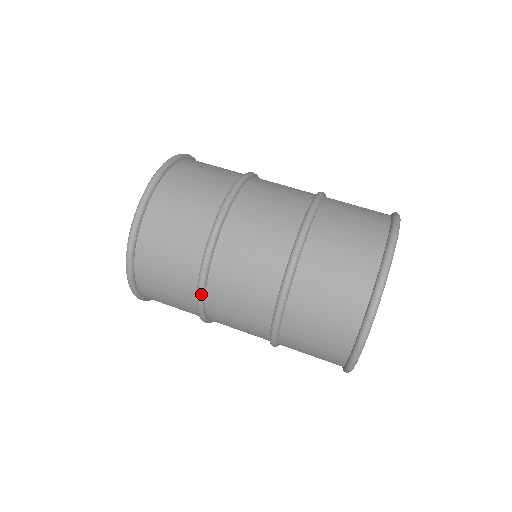
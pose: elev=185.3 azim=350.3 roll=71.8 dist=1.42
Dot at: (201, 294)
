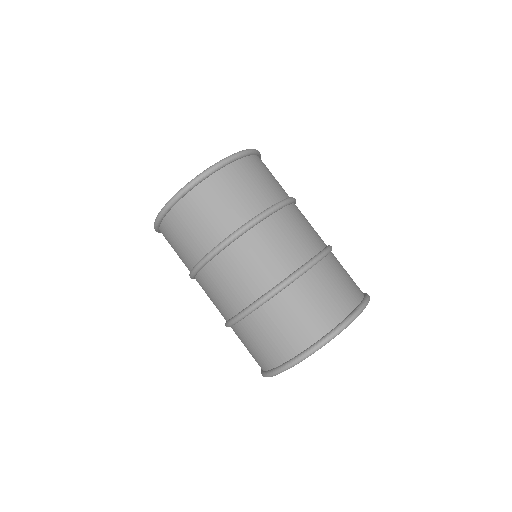
Dot at: (224, 246)
